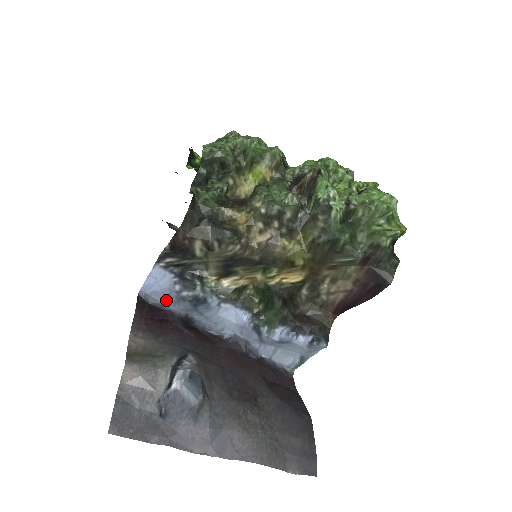
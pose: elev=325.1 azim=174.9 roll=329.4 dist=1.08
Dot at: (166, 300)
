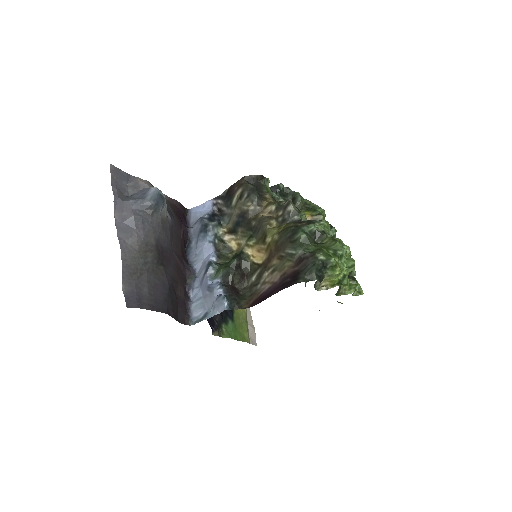
Dot at: (194, 223)
